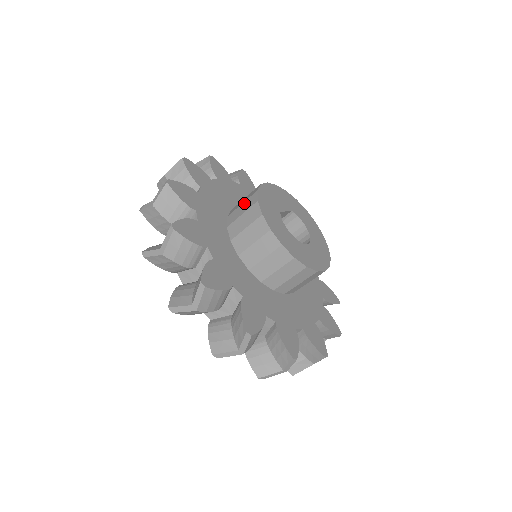
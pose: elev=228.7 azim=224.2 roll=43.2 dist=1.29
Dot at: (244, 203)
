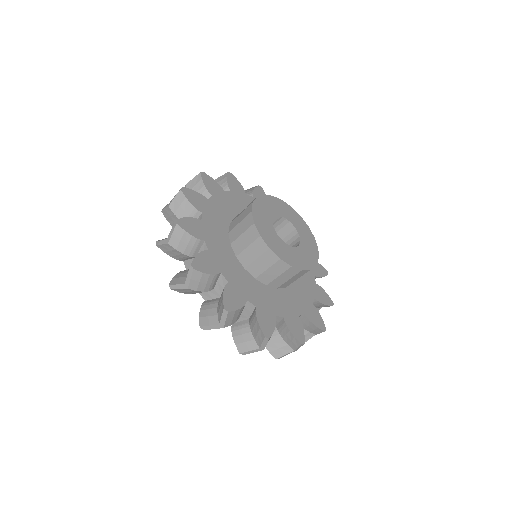
Dot at: (242, 222)
